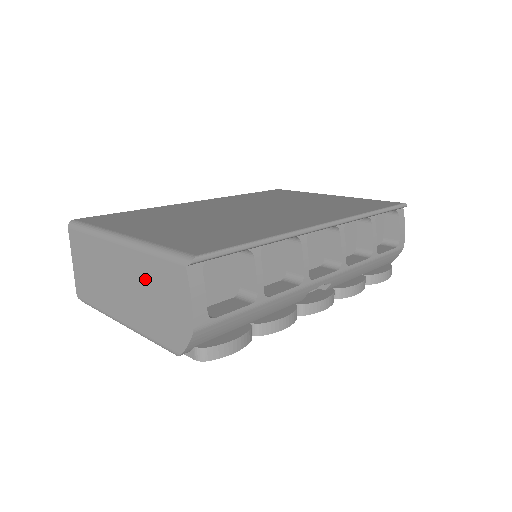
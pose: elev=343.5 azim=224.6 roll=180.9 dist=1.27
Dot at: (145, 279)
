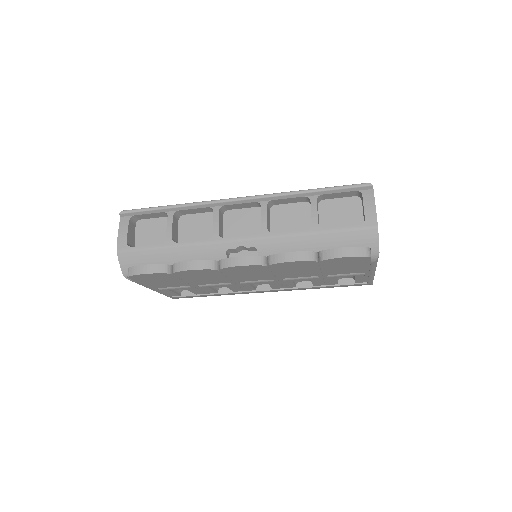
Dot at: occluded
